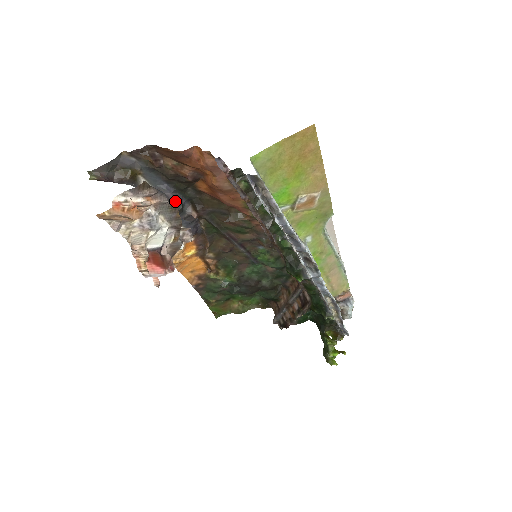
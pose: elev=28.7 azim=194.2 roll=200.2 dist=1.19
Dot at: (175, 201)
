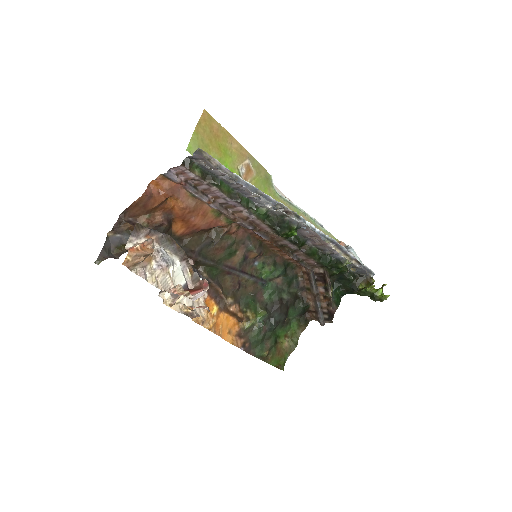
Dot at: occluded
